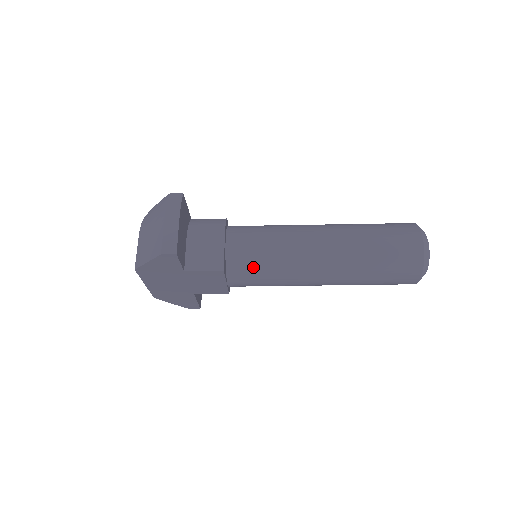
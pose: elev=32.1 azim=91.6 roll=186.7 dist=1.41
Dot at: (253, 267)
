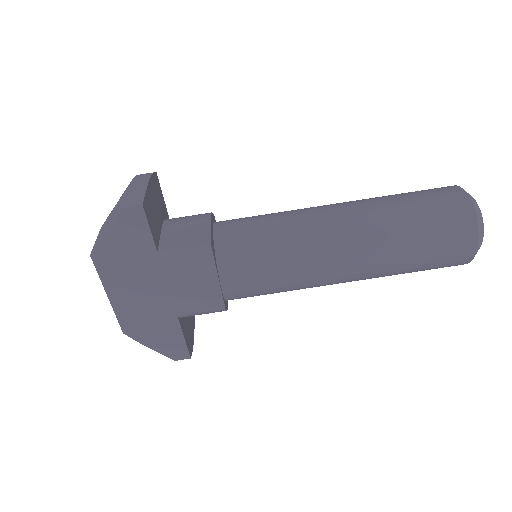
Dot at: (251, 249)
